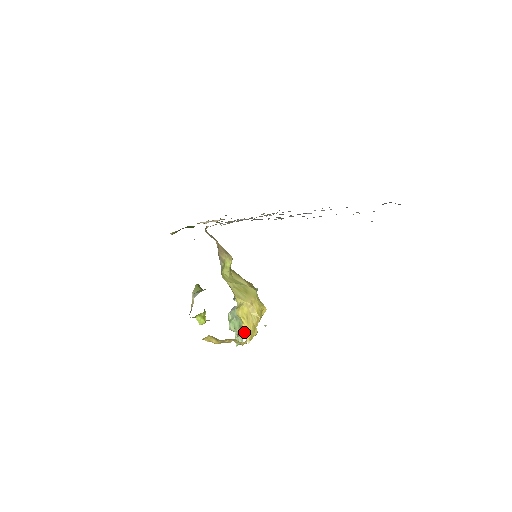
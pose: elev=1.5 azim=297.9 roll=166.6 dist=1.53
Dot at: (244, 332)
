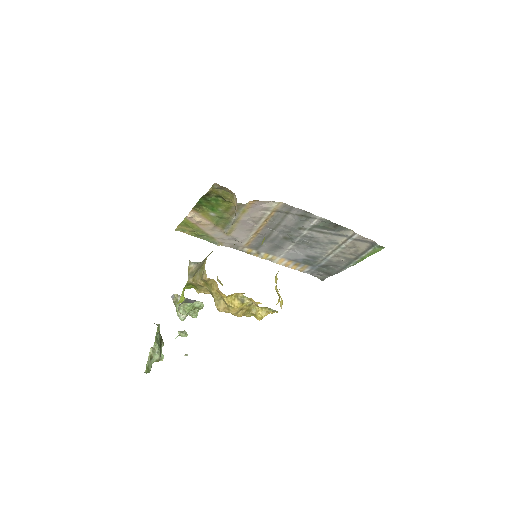
Dot at: (159, 357)
